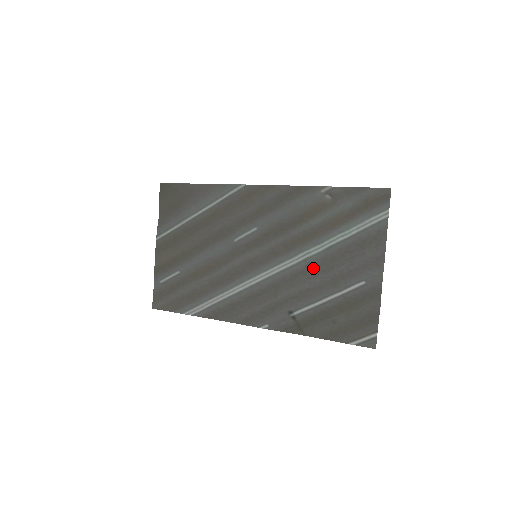
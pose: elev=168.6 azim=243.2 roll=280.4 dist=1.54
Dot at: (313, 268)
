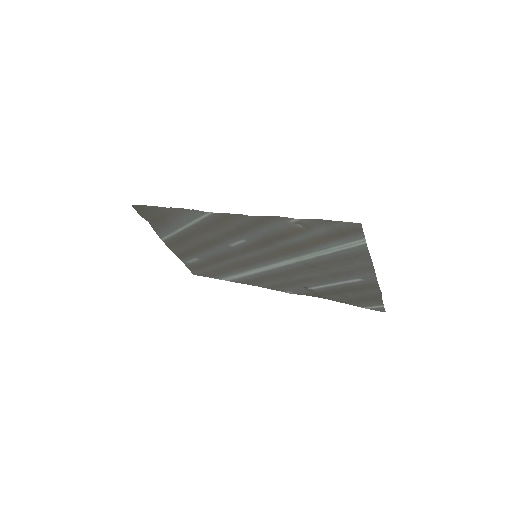
Dot at: (311, 267)
